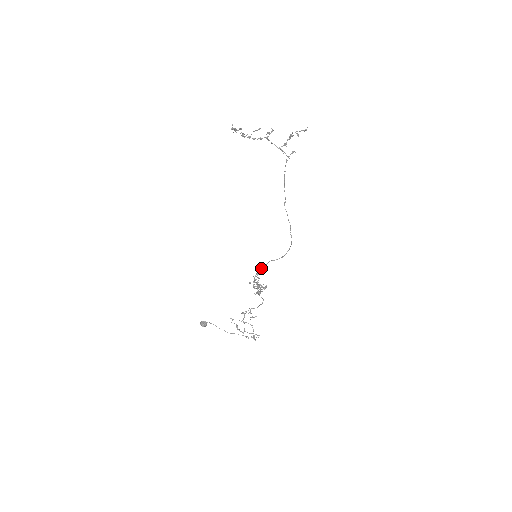
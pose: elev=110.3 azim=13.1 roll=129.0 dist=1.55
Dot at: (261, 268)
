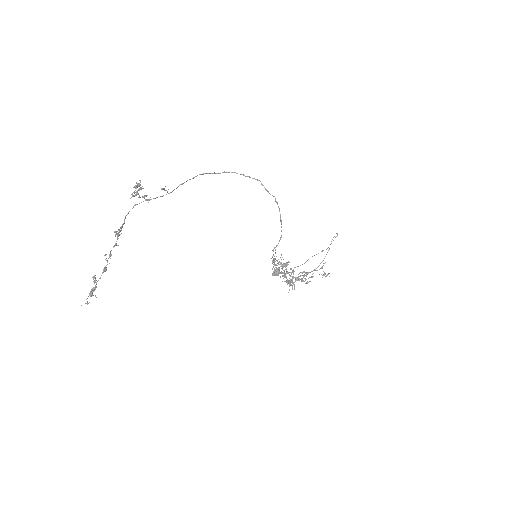
Dot at: (272, 262)
